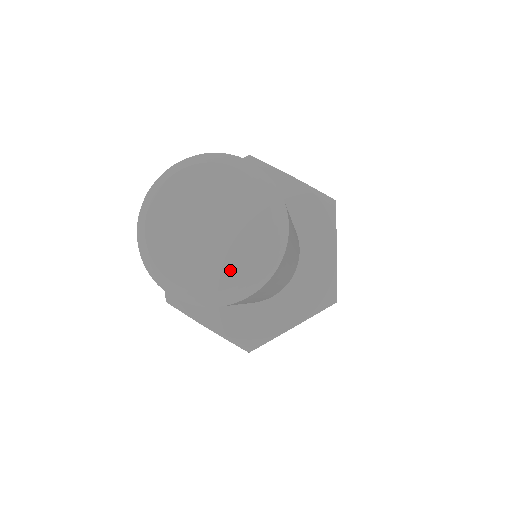
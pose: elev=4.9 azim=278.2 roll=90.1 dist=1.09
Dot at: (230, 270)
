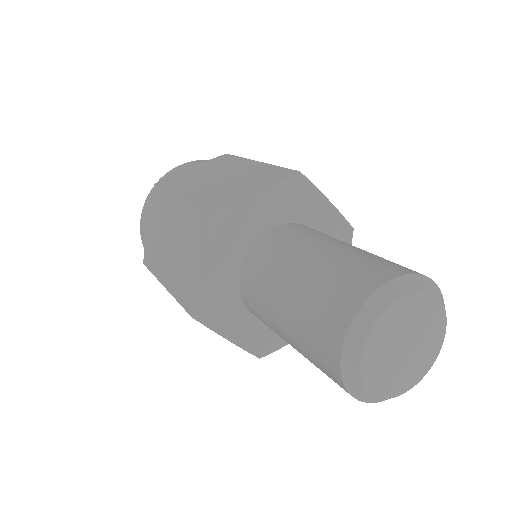
Dot at: (409, 379)
